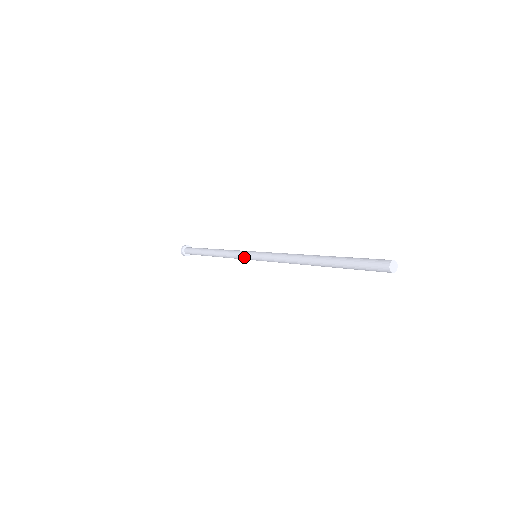
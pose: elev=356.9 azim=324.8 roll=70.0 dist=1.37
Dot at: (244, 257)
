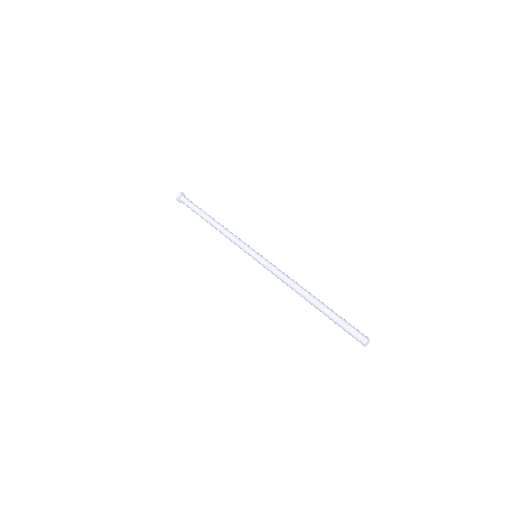
Dot at: (245, 251)
